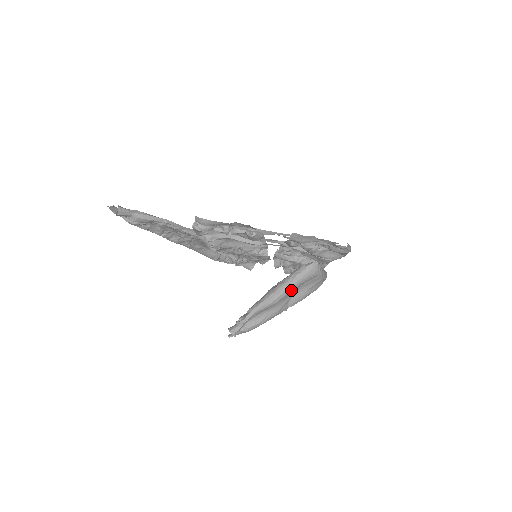
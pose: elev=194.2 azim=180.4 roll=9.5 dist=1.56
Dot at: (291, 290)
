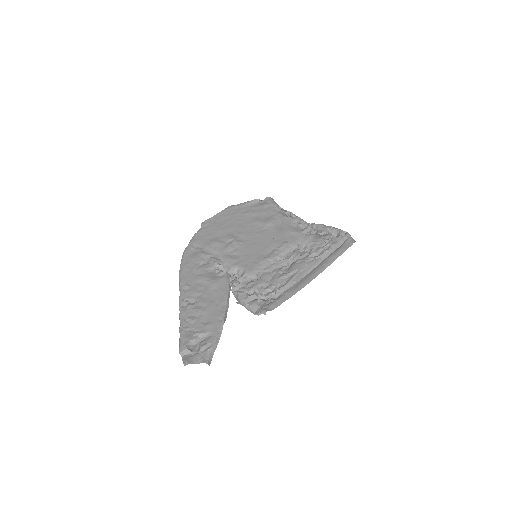
Dot at: occluded
